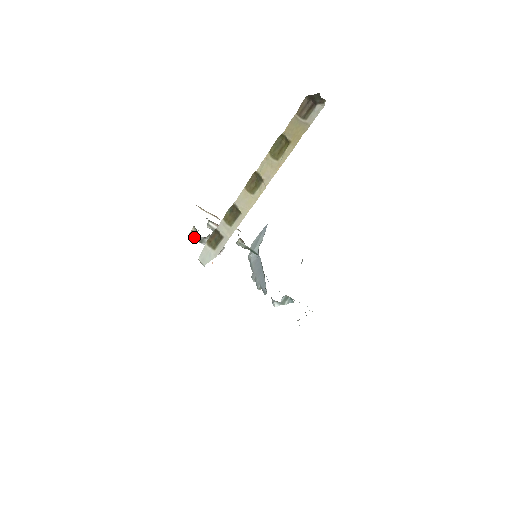
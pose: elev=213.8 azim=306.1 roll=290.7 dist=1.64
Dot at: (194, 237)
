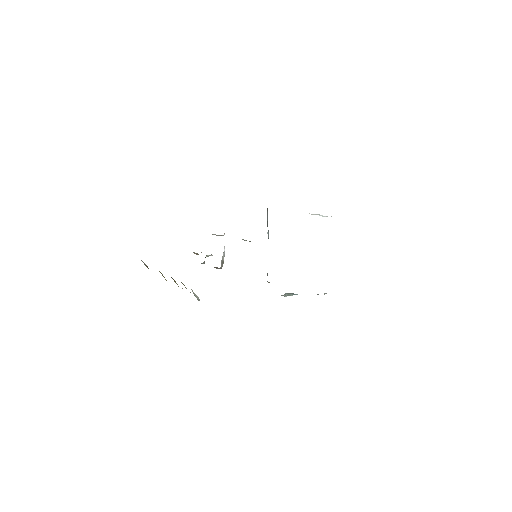
Dot at: occluded
